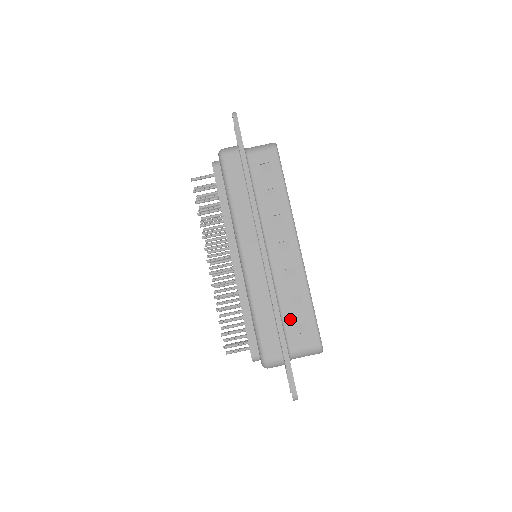
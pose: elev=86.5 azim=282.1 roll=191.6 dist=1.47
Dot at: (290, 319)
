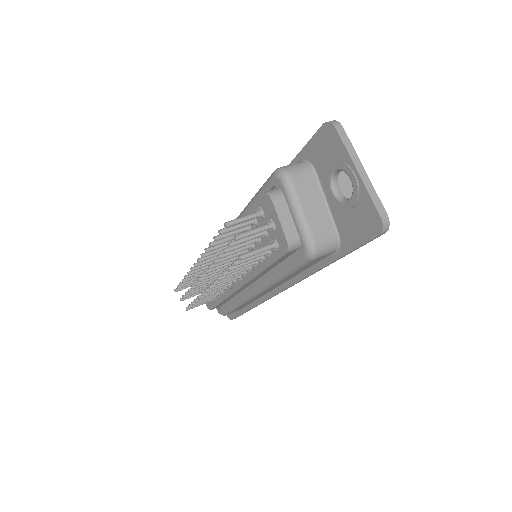
Dot at: occluded
